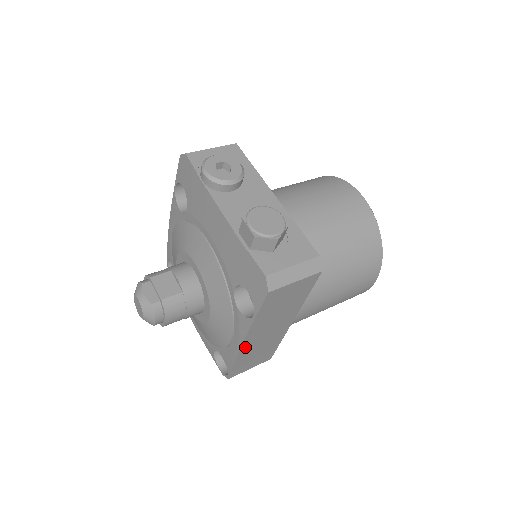
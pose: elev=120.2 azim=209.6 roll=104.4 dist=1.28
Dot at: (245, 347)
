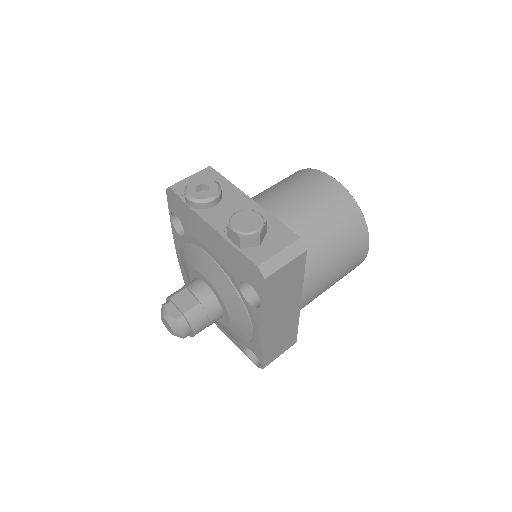
Dot at: (265, 335)
